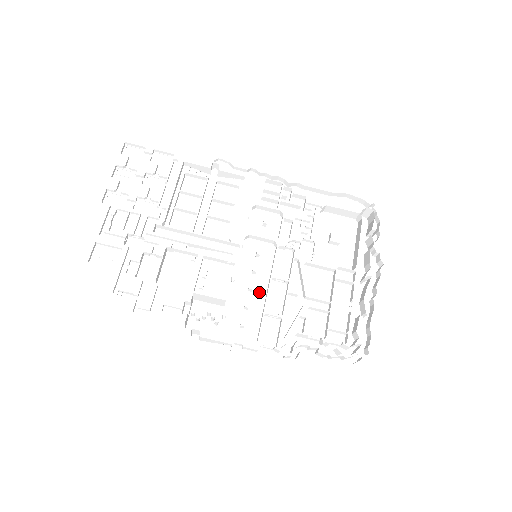
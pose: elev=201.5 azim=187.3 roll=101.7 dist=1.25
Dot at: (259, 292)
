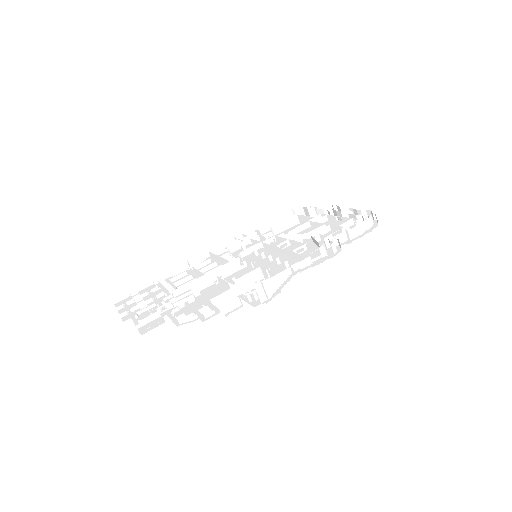
Dot at: occluded
